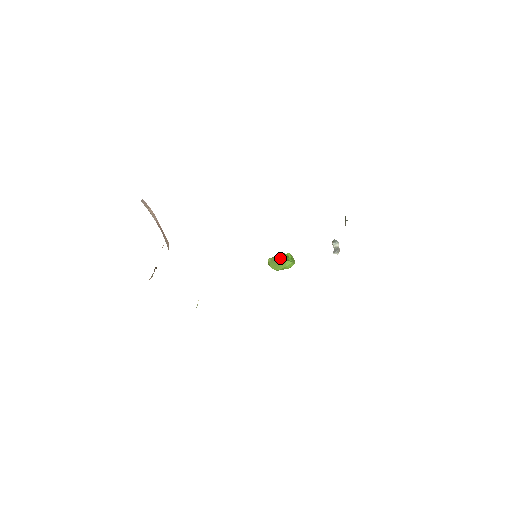
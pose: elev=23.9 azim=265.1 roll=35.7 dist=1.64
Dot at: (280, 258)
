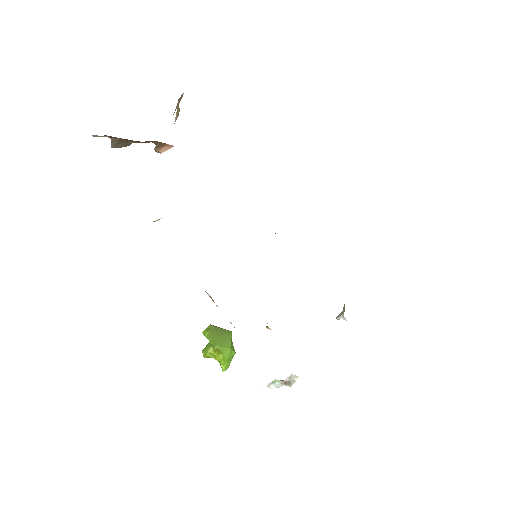
Dot at: (229, 331)
